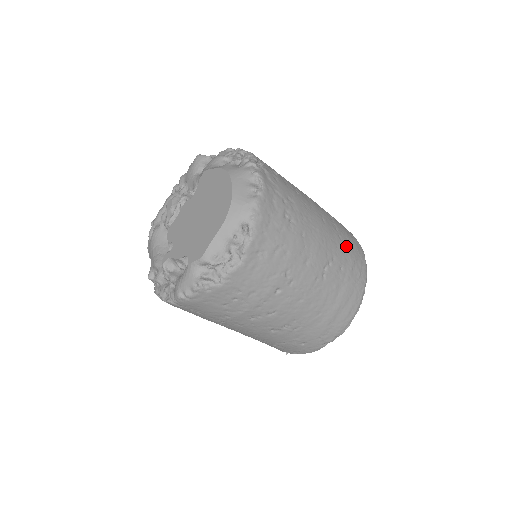
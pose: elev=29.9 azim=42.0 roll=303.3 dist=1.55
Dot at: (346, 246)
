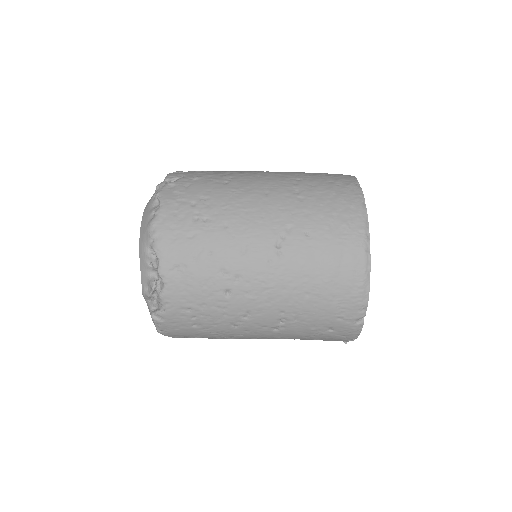
Dot at: (313, 204)
